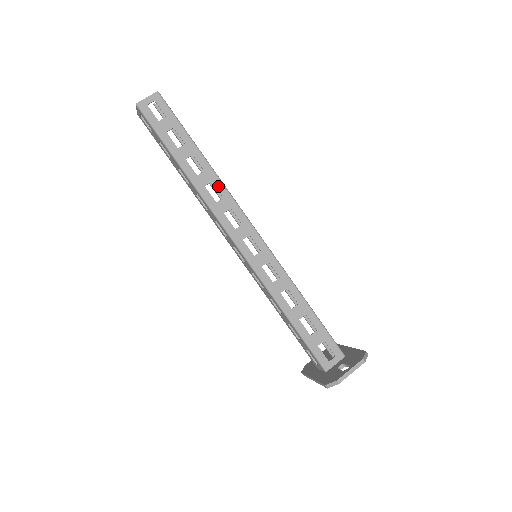
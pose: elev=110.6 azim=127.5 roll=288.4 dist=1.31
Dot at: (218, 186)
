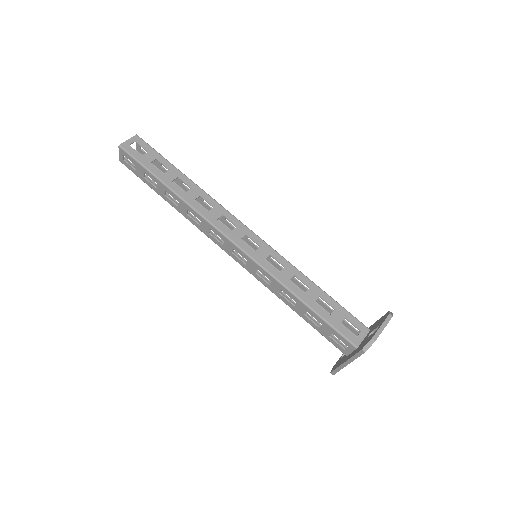
Dot at: (206, 199)
